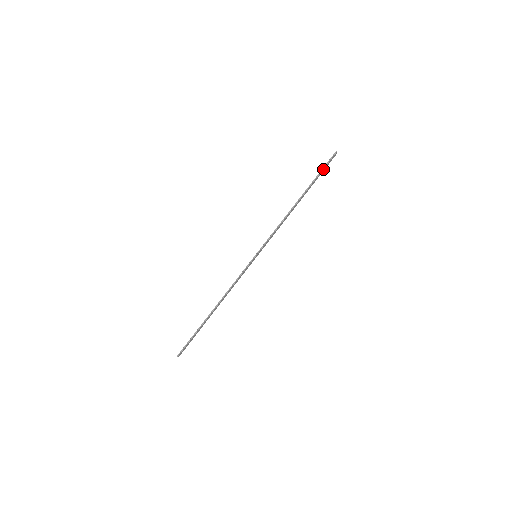
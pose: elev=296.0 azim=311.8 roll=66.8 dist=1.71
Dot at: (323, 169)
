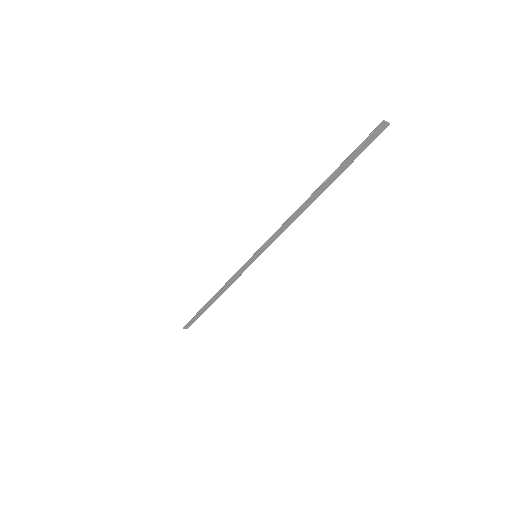
Dot at: (356, 151)
